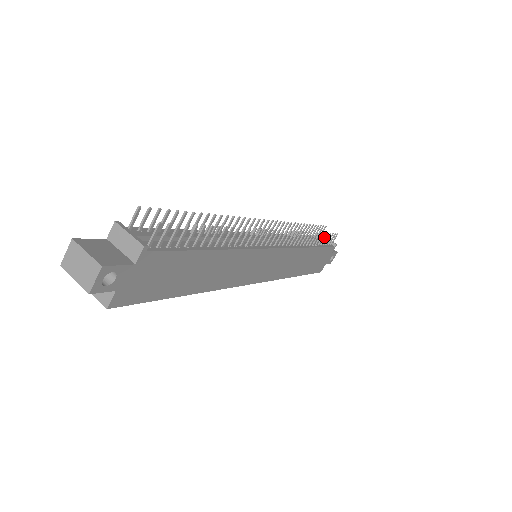
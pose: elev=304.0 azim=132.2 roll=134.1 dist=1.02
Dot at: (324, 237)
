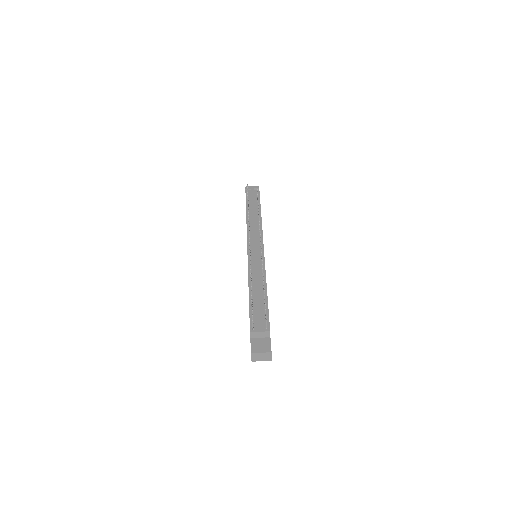
Dot at: (250, 189)
